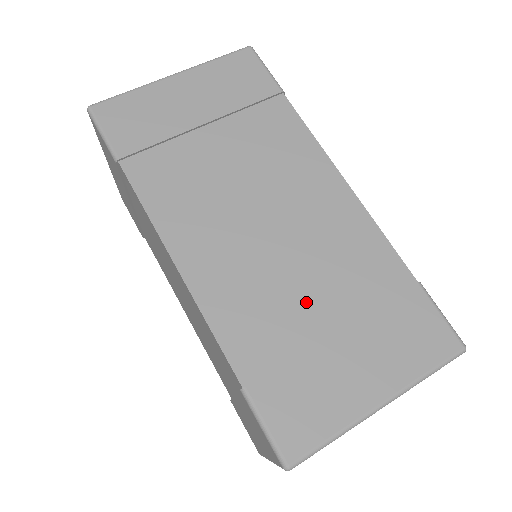
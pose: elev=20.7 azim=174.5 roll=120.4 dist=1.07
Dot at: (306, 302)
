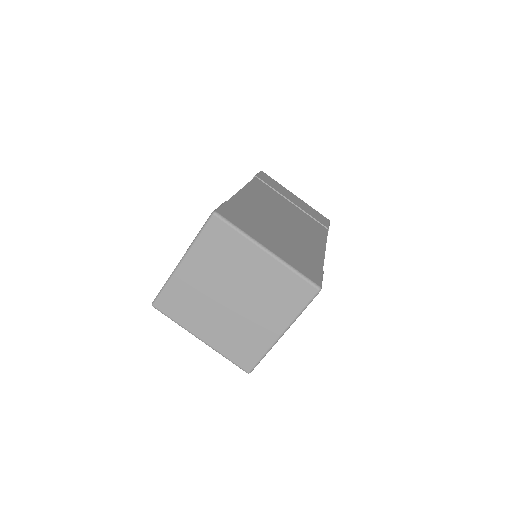
Dot at: (274, 228)
